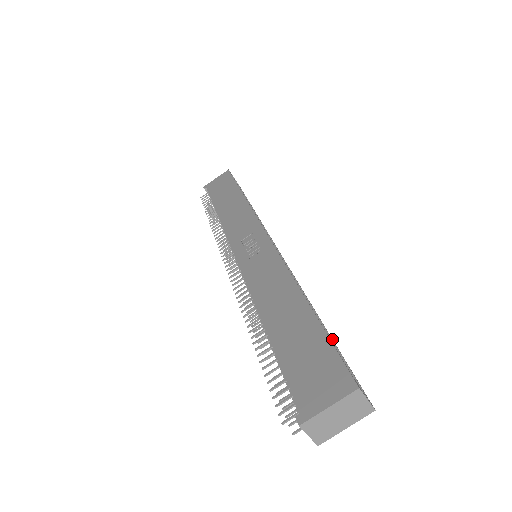
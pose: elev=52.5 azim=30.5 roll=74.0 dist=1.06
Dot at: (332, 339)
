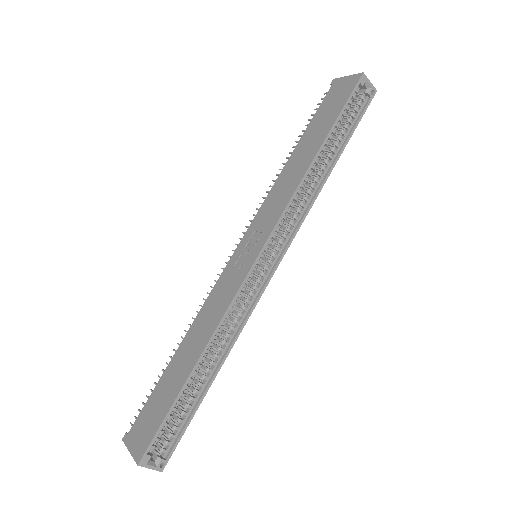
Dot at: (199, 401)
